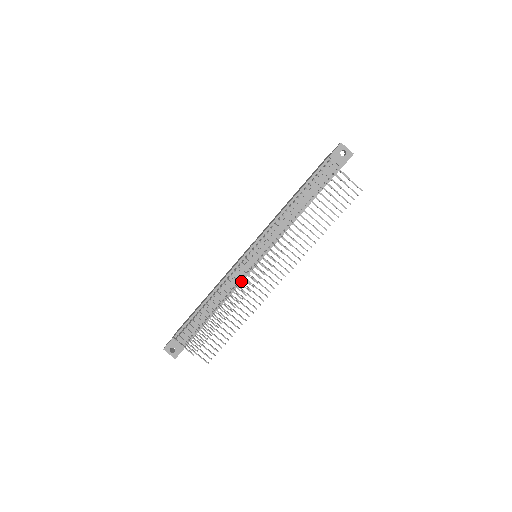
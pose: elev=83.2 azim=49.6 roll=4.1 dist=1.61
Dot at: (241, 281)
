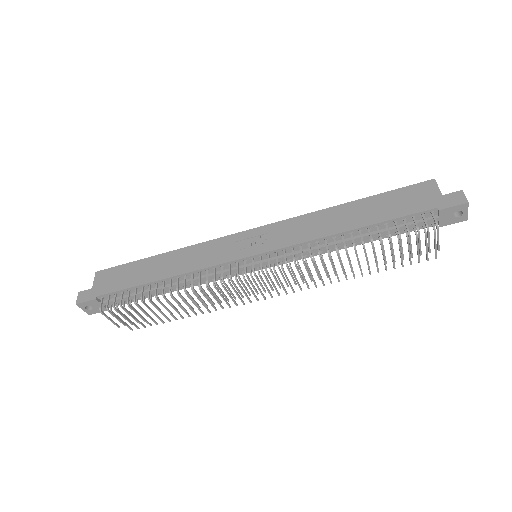
Dot at: (222, 283)
